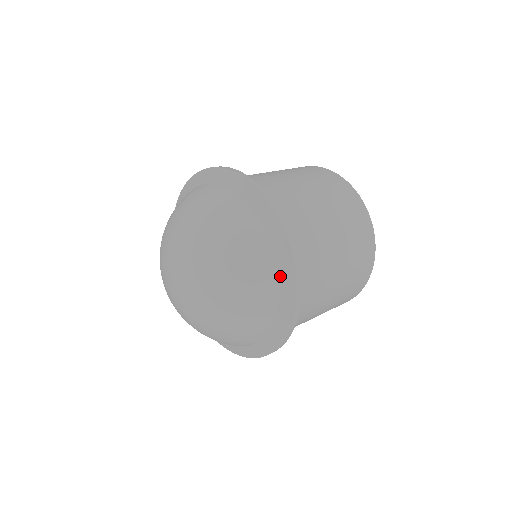
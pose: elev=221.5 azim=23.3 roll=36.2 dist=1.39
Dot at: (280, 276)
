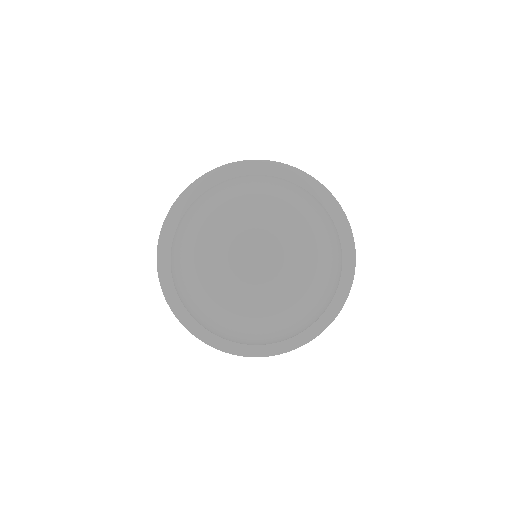
Dot at: (343, 264)
